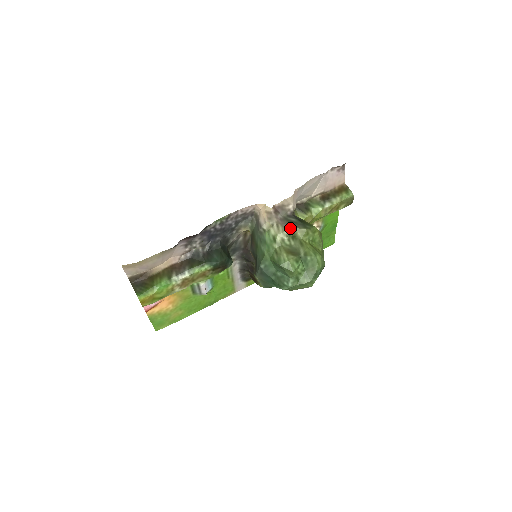
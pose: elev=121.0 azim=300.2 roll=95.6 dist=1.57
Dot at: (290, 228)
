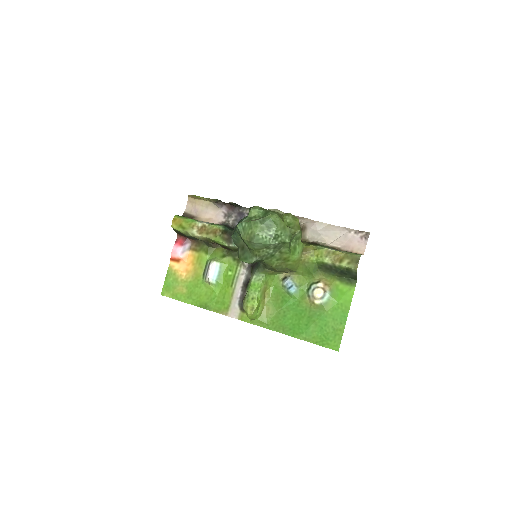
Dot at: (282, 212)
